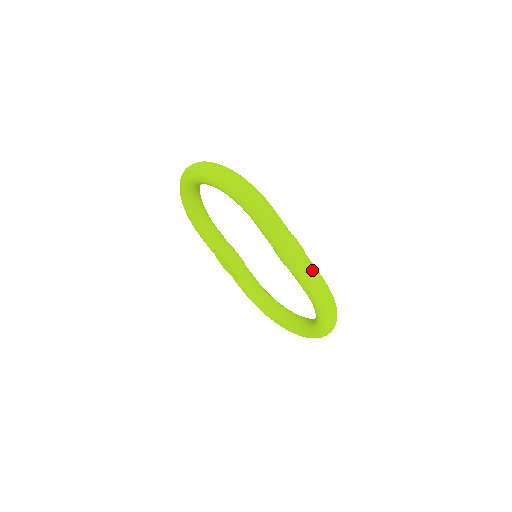
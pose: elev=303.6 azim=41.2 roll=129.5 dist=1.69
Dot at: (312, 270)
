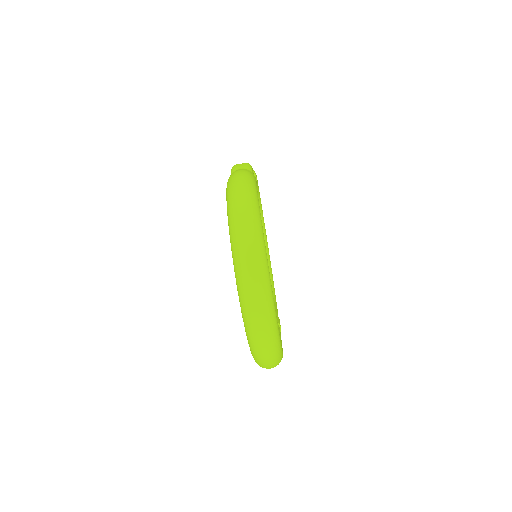
Dot at: occluded
